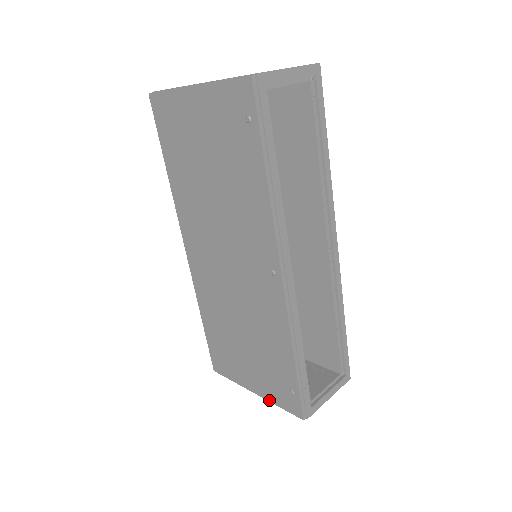
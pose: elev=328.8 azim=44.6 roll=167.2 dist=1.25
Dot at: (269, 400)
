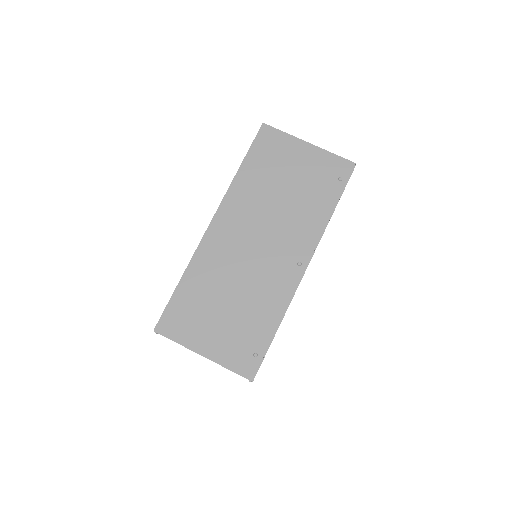
Dot at: (220, 362)
